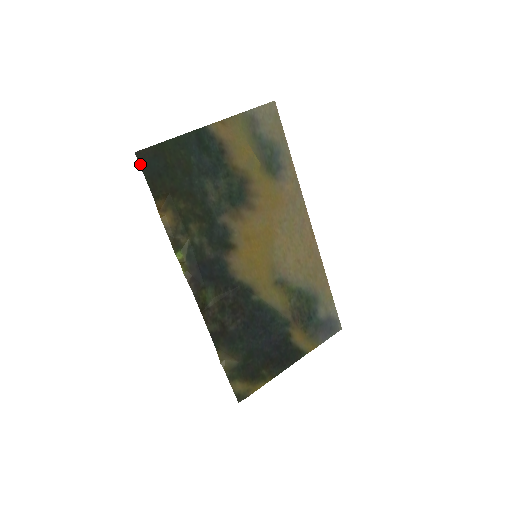
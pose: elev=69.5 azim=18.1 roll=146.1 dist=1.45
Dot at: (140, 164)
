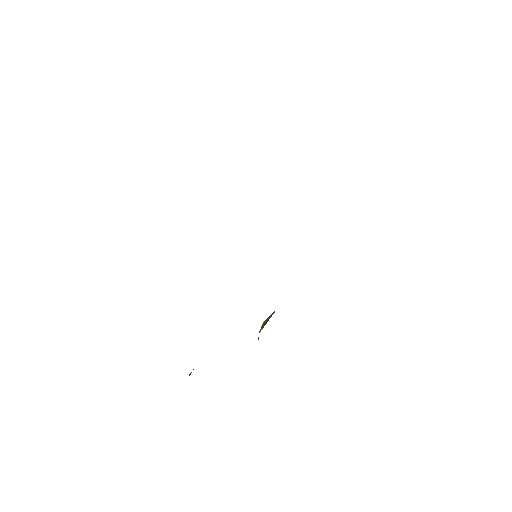
Dot at: occluded
